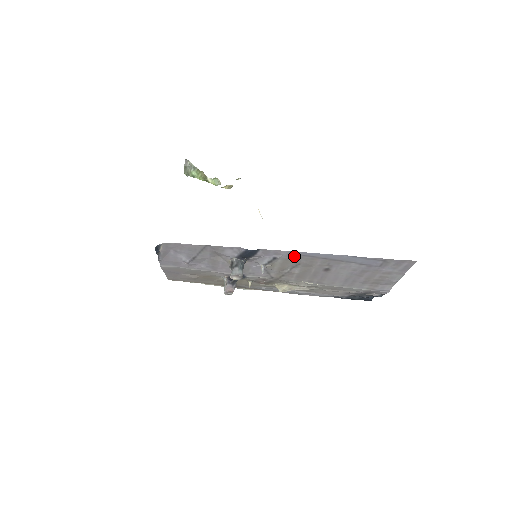
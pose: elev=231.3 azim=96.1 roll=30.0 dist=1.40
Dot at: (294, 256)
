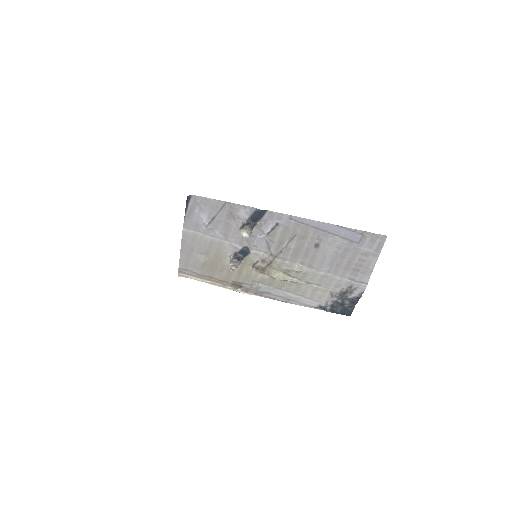
Dot at: (292, 223)
